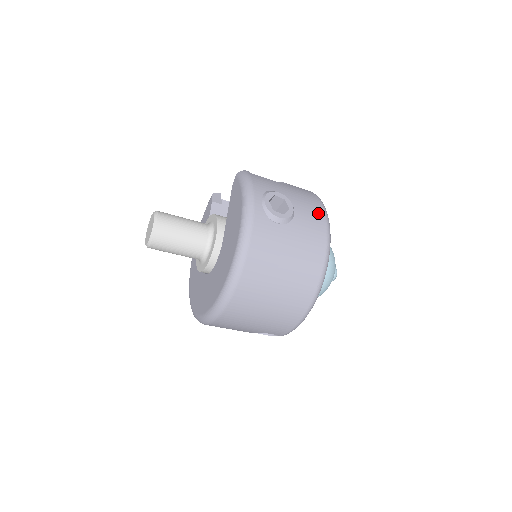
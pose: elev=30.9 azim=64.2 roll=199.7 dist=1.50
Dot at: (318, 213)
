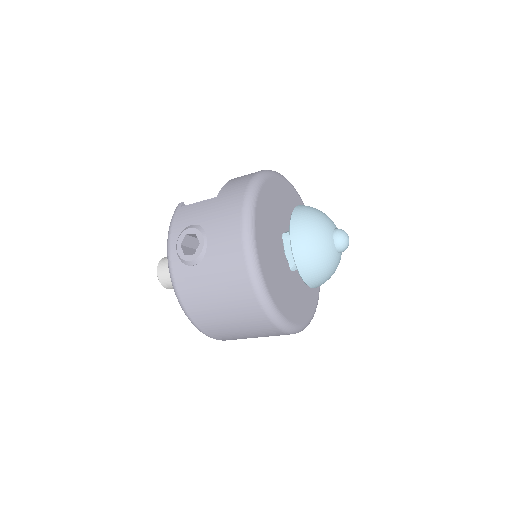
Dot at: (233, 228)
